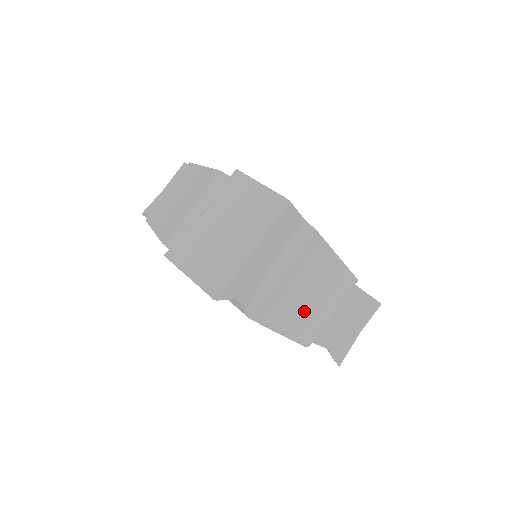
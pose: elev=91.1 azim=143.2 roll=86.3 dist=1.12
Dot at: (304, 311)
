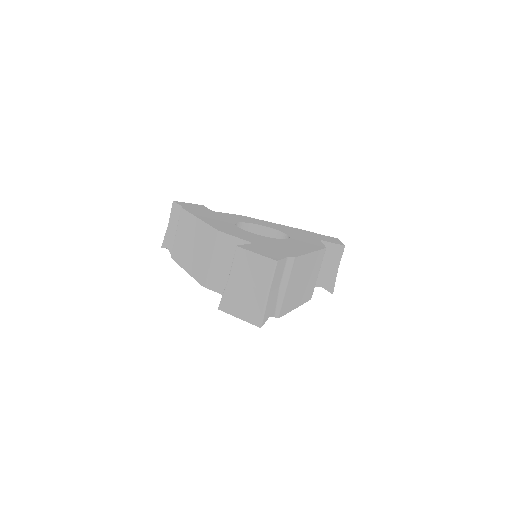
Dot at: (303, 289)
